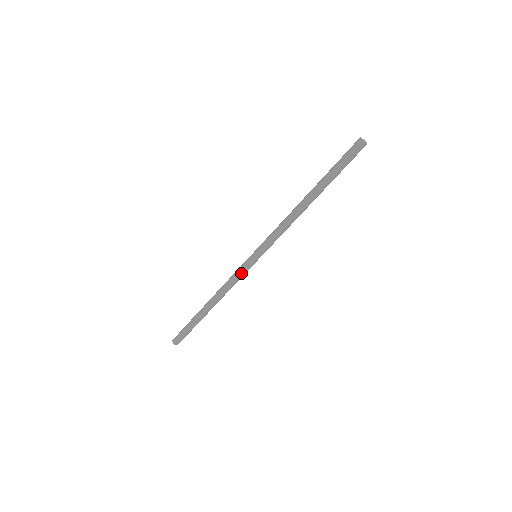
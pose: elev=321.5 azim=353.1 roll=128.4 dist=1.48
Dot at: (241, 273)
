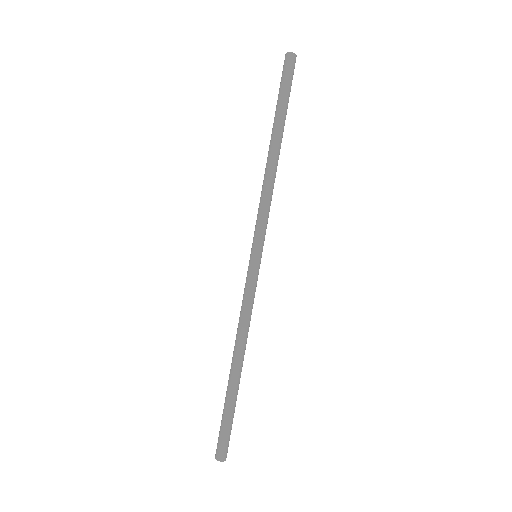
Dot at: (245, 287)
